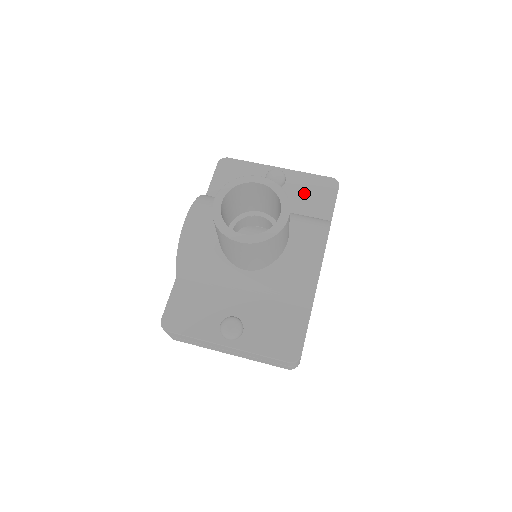
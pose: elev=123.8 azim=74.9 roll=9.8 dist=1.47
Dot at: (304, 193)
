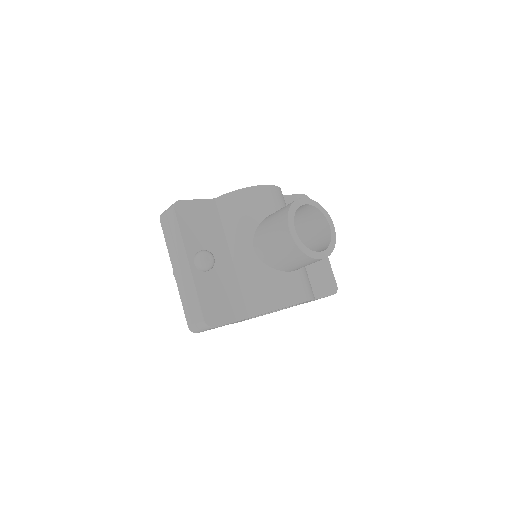
Dot at: (318, 270)
